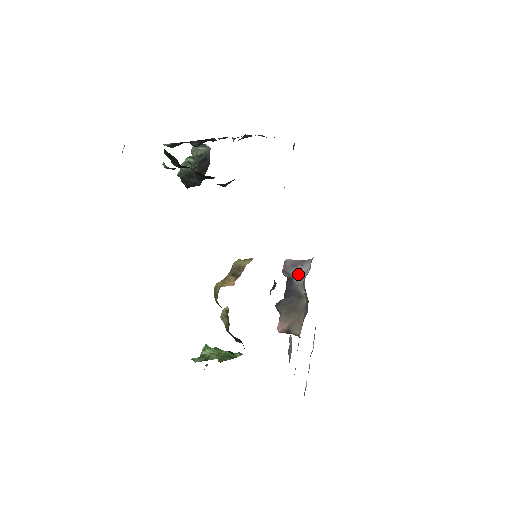
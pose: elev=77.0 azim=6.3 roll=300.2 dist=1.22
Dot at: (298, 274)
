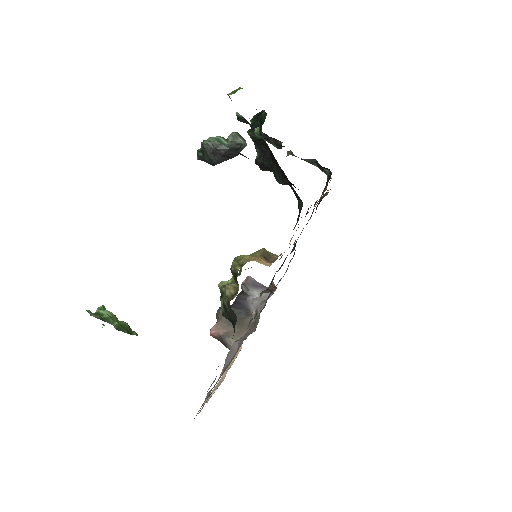
Dot at: (257, 294)
